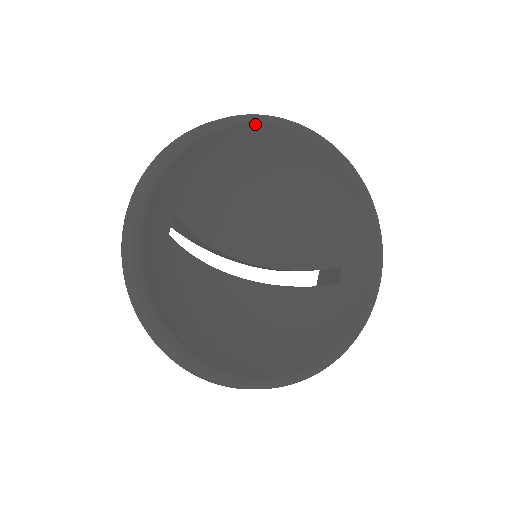
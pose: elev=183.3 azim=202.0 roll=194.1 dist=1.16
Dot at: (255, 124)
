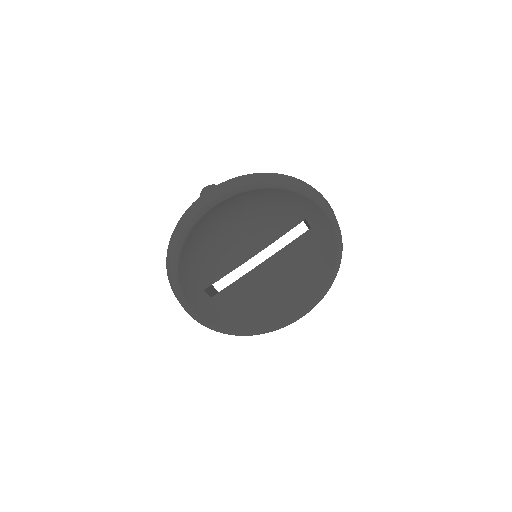
Dot at: (191, 230)
